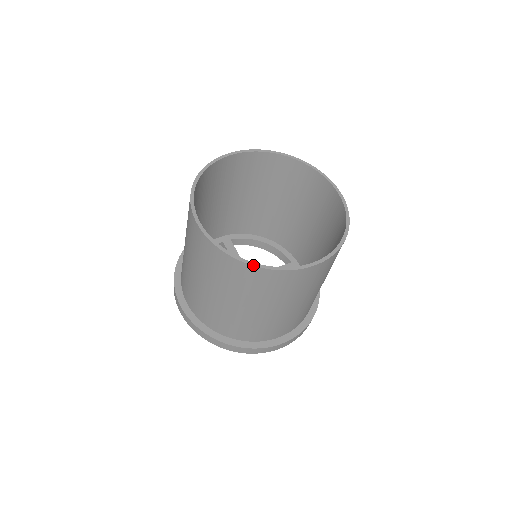
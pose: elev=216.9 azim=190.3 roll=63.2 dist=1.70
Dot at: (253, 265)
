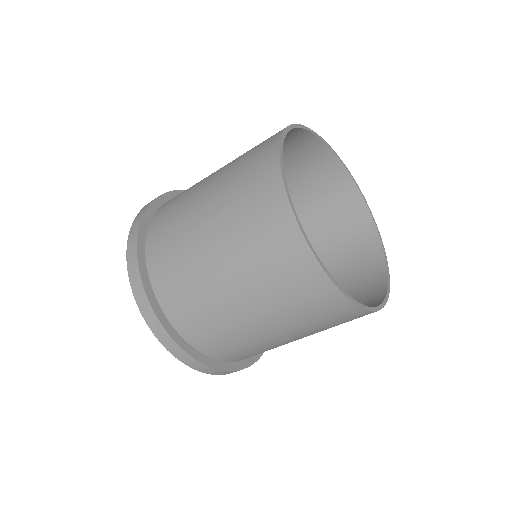
Dot at: (294, 213)
